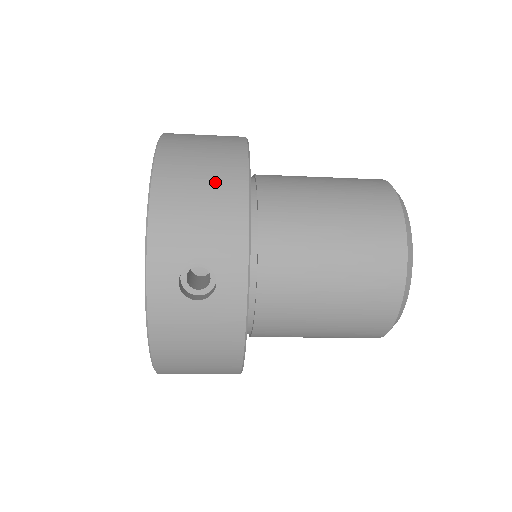
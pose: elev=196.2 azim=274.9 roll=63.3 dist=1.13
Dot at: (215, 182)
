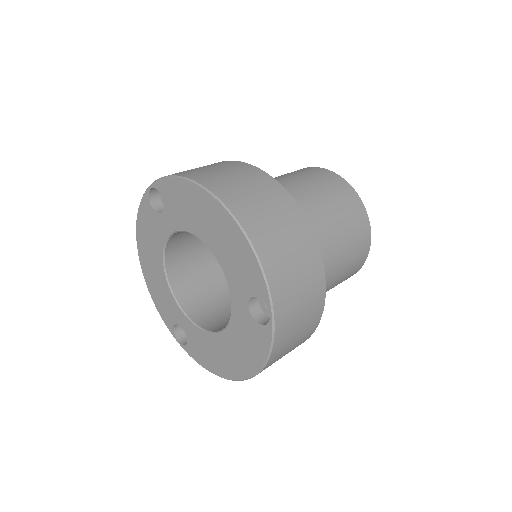
Dot at: (305, 329)
